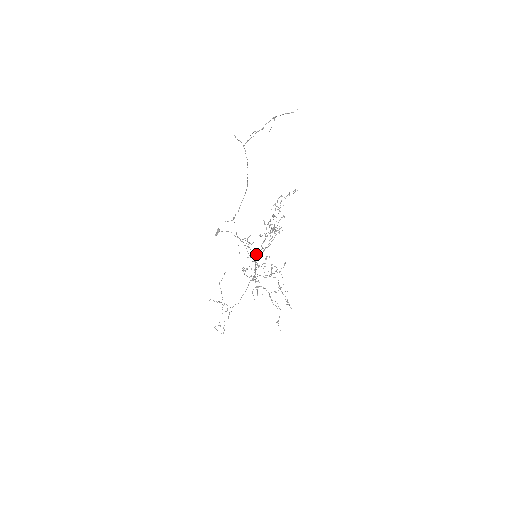
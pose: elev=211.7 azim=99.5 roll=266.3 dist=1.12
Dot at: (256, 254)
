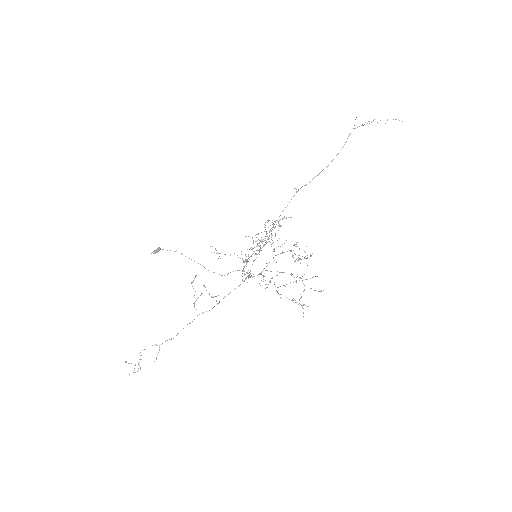
Dot at: (246, 259)
